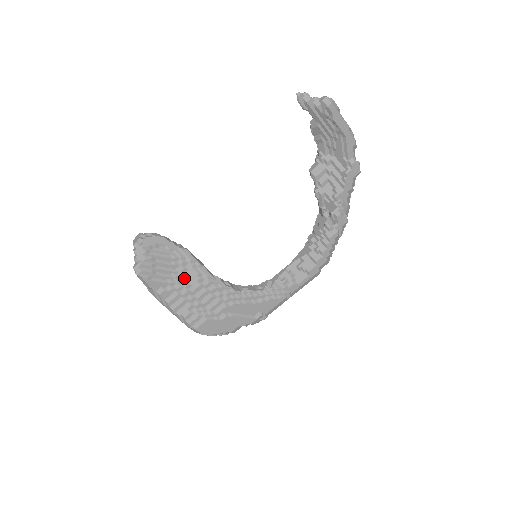
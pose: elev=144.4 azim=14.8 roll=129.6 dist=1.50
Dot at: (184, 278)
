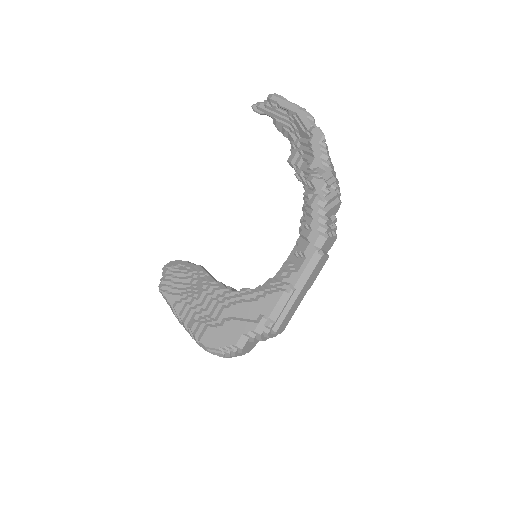
Dot at: (193, 288)
